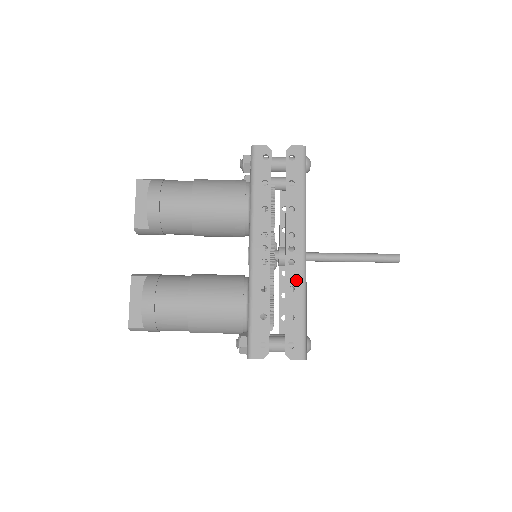
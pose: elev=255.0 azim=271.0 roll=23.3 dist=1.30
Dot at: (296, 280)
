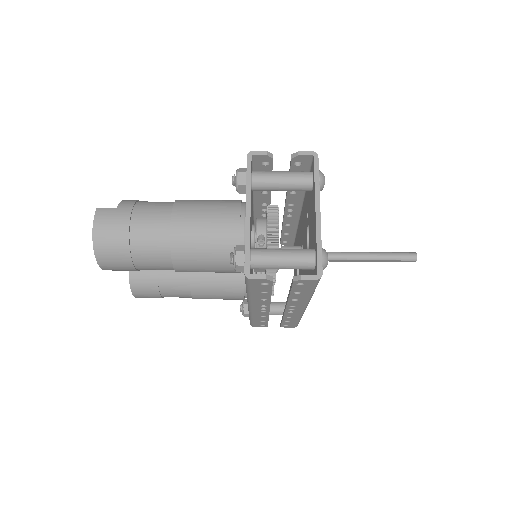
Dot at: (297, 194)
